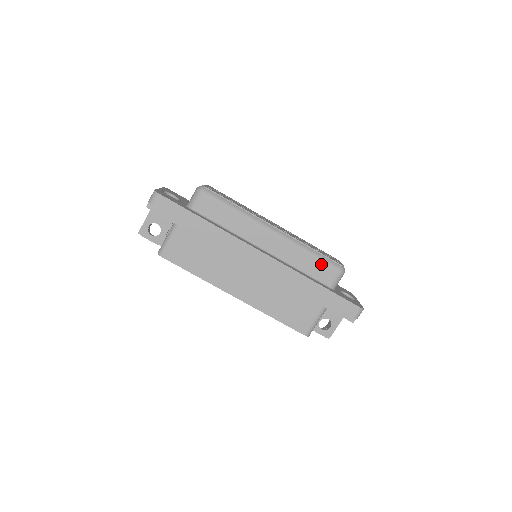
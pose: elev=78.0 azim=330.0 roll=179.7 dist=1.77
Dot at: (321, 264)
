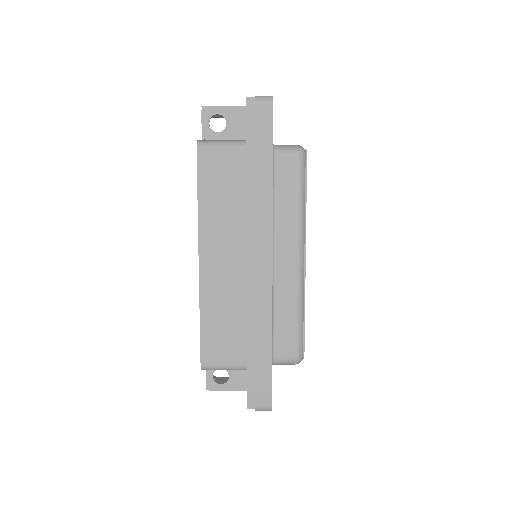
Dot at: (294, 333)
